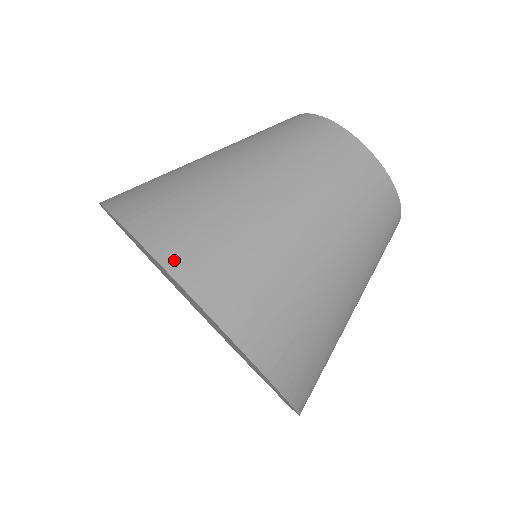
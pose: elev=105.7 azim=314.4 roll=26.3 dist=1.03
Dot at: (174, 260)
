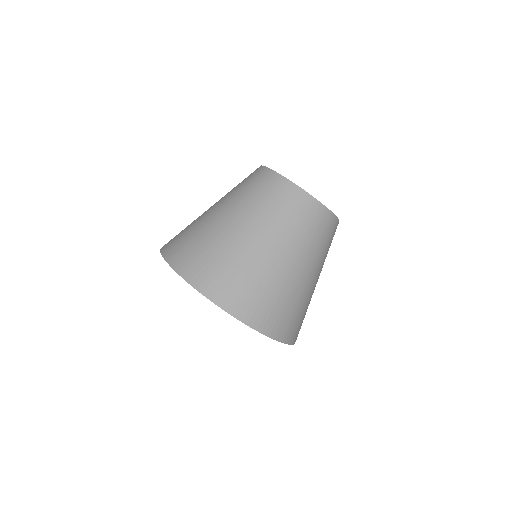
Dot at: (206, 289)
